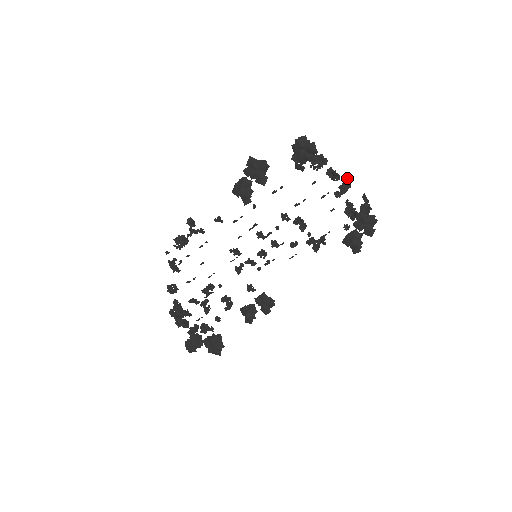
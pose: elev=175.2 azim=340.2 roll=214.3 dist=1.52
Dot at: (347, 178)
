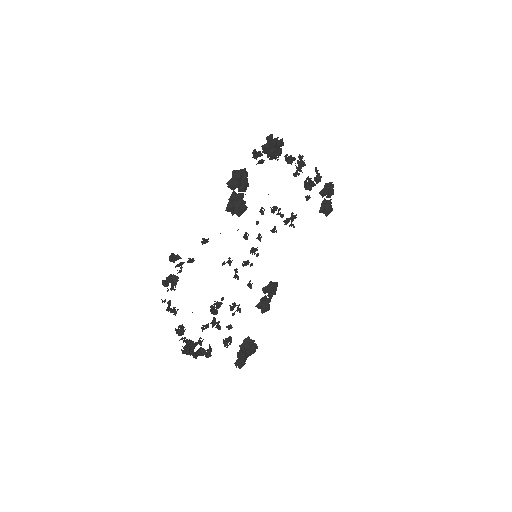
Dot at: (301, 159)
